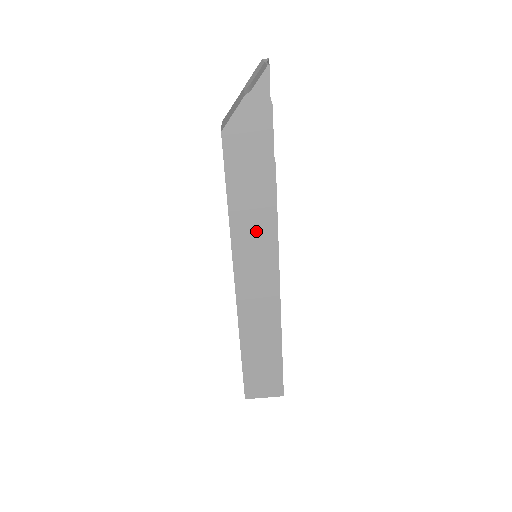
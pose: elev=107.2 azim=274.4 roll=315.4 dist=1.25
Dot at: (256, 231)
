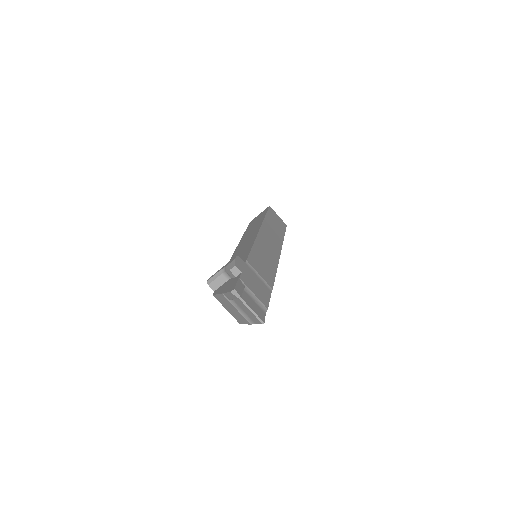
Dot at: occluded
